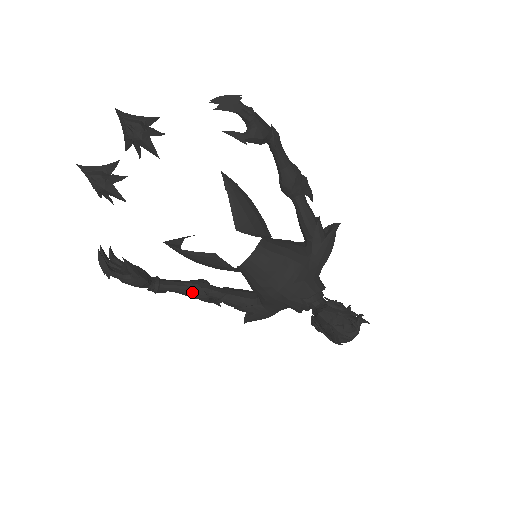
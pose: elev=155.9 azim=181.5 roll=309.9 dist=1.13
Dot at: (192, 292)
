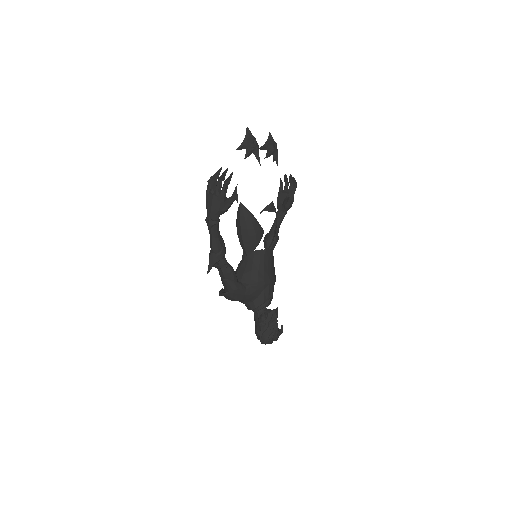
Dot at: (222, 245)
